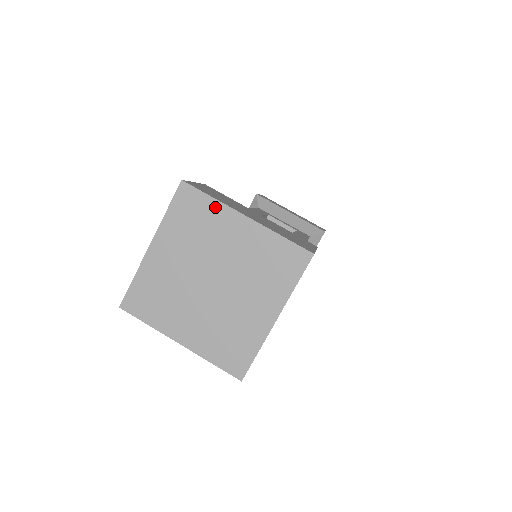
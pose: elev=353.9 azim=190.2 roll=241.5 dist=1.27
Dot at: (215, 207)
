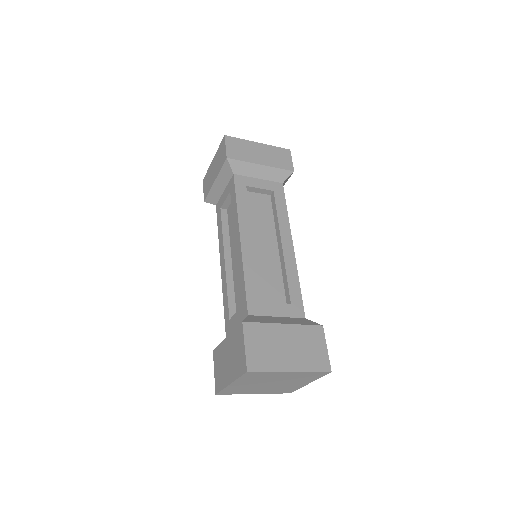
Dot at: (271, 373)
